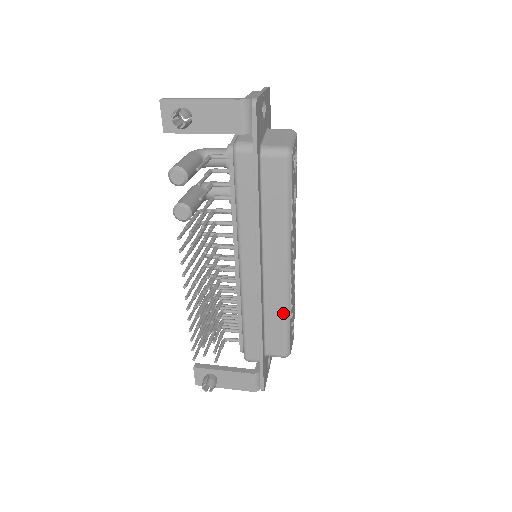
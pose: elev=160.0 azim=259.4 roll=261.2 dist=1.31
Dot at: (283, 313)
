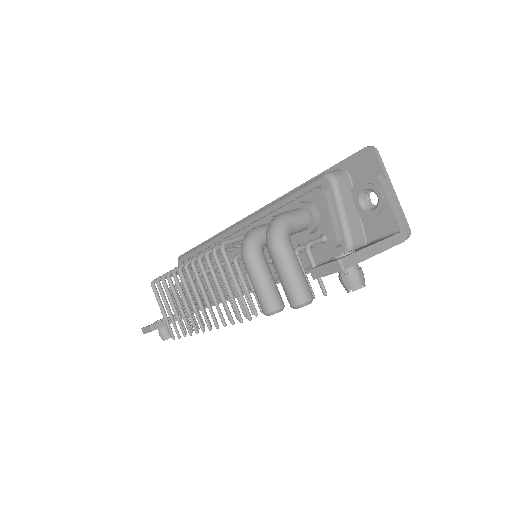
Dot at: occluded
